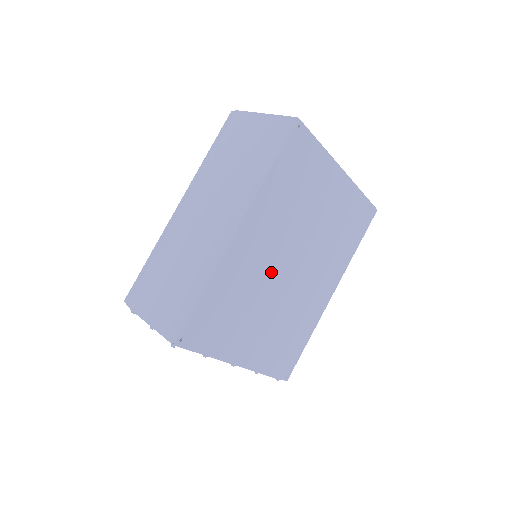
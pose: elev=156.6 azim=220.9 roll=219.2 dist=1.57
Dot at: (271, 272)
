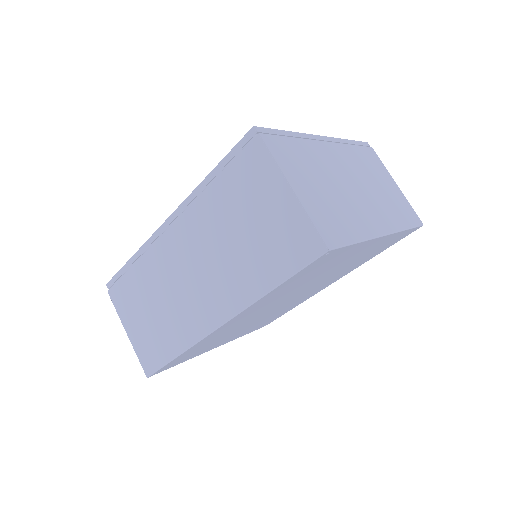
Dot at: (259, 315)
